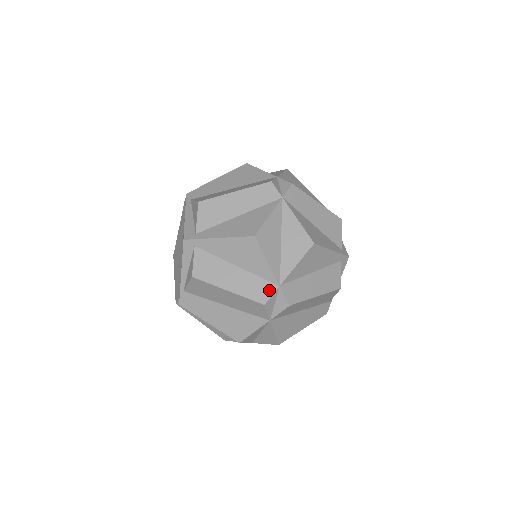
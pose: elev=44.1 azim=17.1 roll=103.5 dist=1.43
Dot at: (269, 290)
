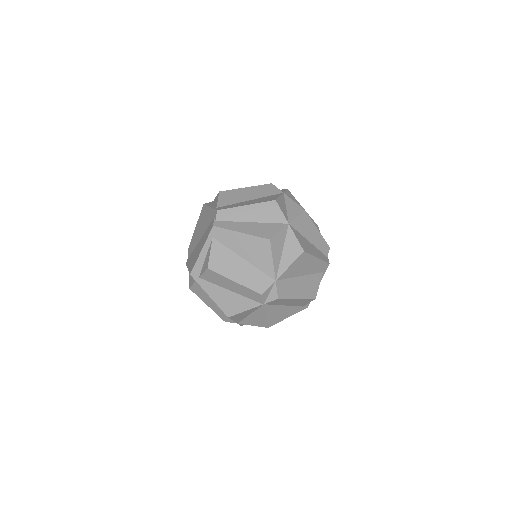
Dot at: (231, 321)
